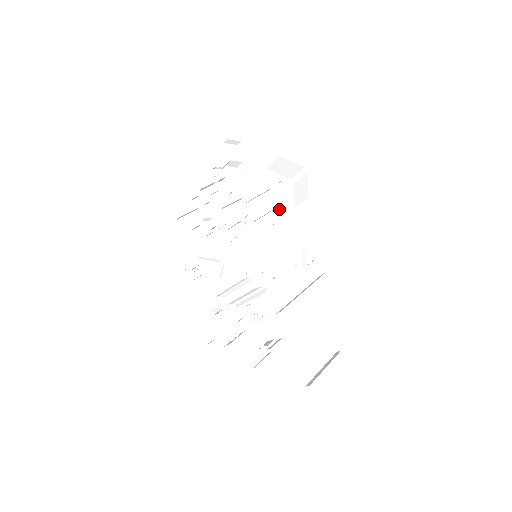
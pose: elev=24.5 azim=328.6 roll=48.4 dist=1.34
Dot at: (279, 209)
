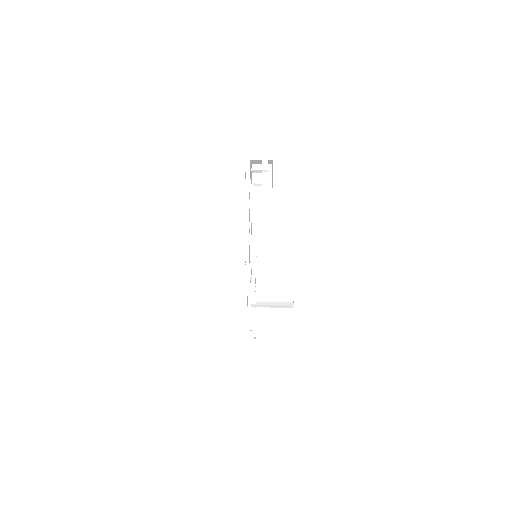
Dot at: occluded
